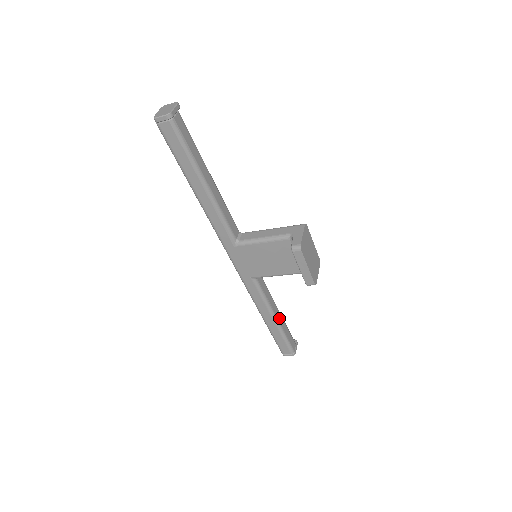
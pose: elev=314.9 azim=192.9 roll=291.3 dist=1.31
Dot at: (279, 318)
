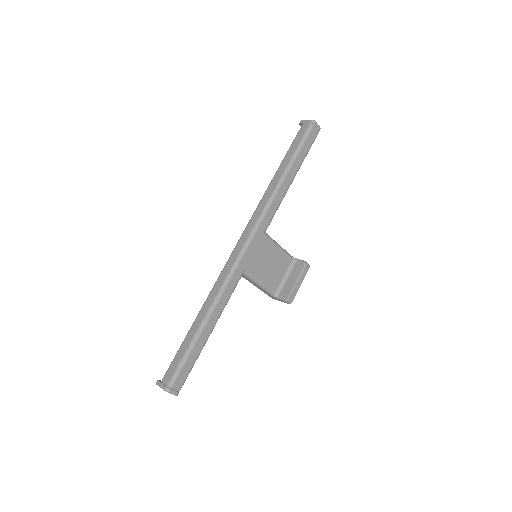
Dot at: occluded
